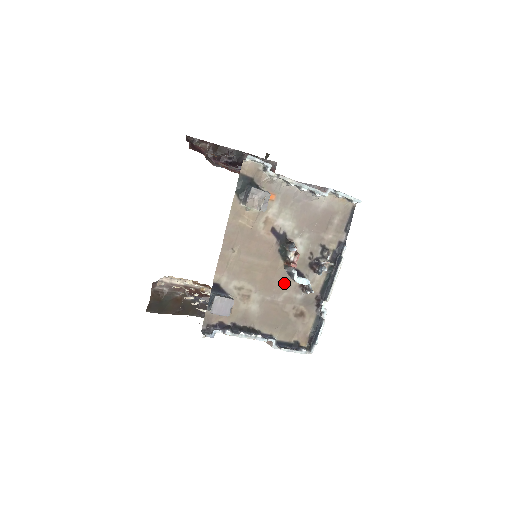
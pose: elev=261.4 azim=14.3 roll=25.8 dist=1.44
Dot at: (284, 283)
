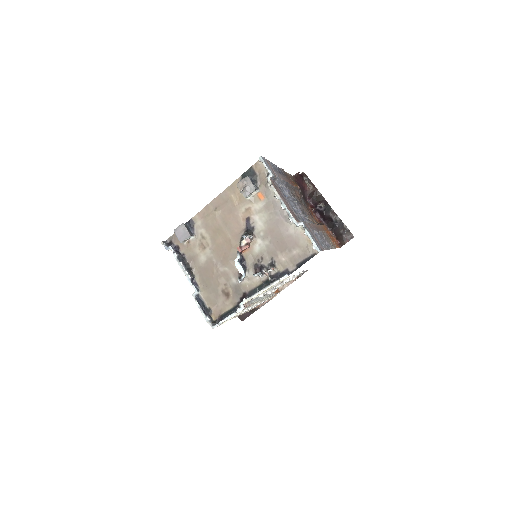
Dot at: (231, 261)
